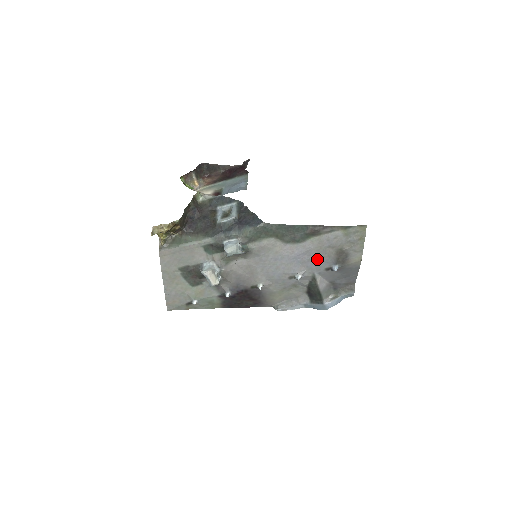
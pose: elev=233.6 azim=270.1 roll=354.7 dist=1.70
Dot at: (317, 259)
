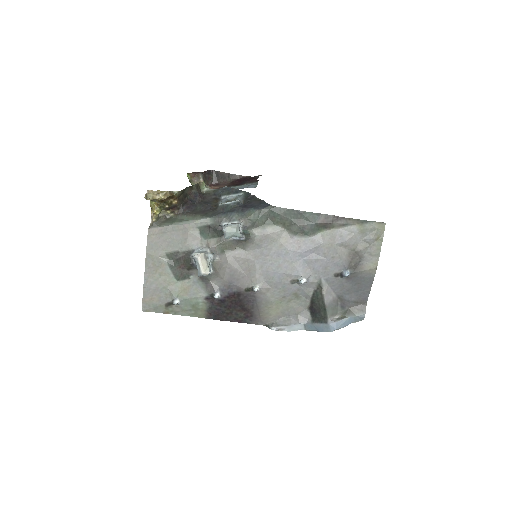
Dot at: (326, 260)
